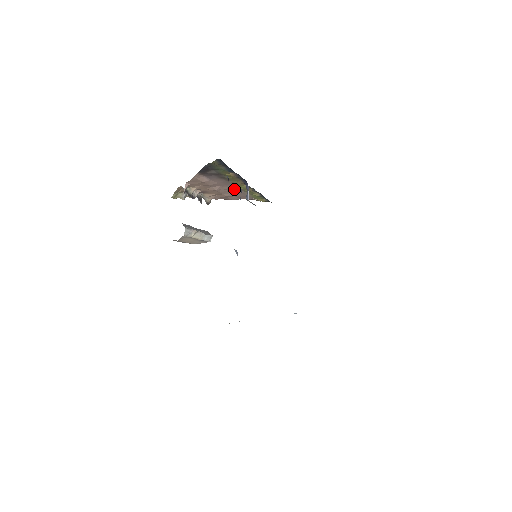
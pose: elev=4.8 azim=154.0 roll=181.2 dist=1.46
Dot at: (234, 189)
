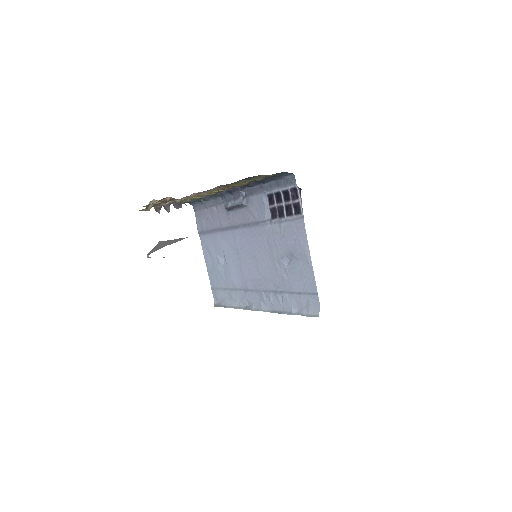
Dot at: (197, 194)
